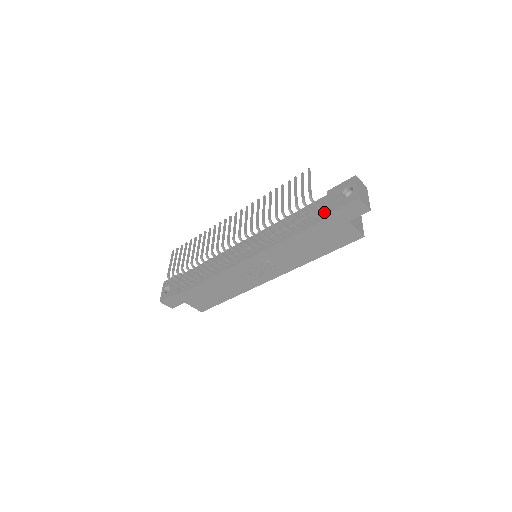
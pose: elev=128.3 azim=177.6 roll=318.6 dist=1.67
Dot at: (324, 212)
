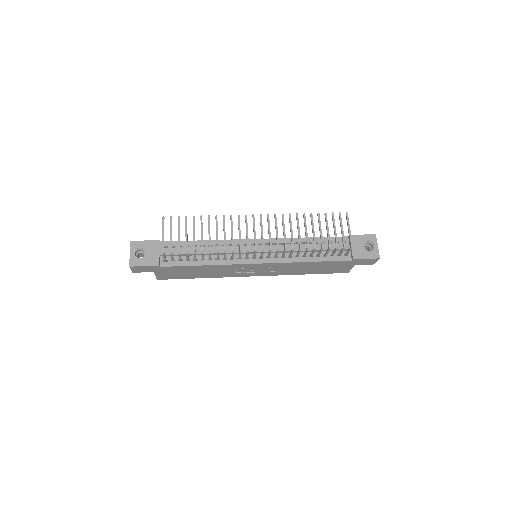
Dot at: (347, 255)
